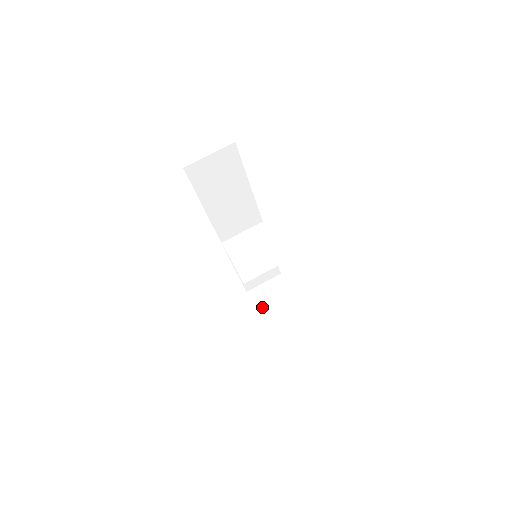
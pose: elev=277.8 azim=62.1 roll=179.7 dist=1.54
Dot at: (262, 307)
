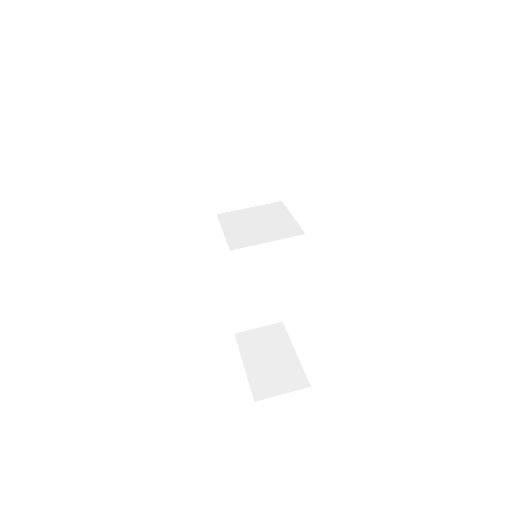
Dot at: (249, 353)
